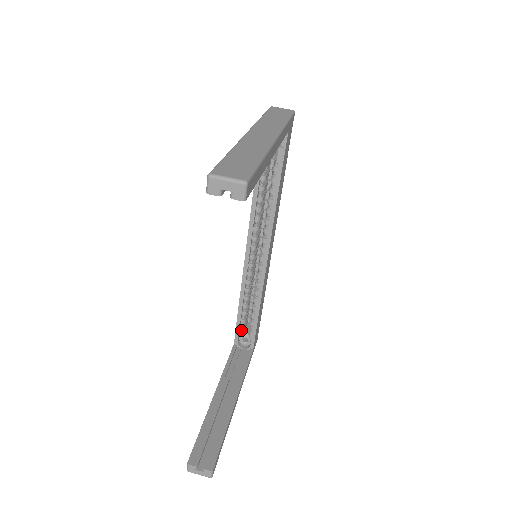
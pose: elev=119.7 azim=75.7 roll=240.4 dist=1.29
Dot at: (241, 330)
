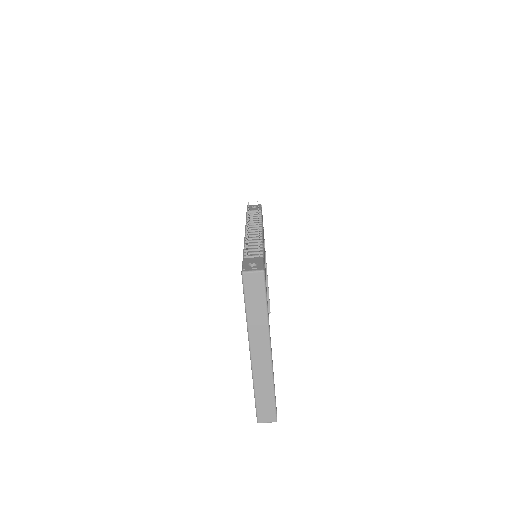
Dot at: occluded
